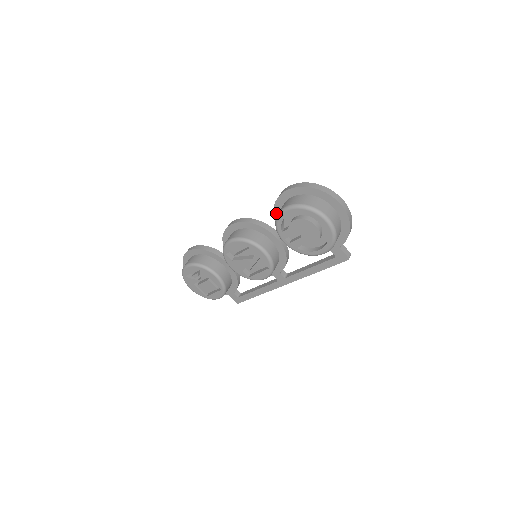
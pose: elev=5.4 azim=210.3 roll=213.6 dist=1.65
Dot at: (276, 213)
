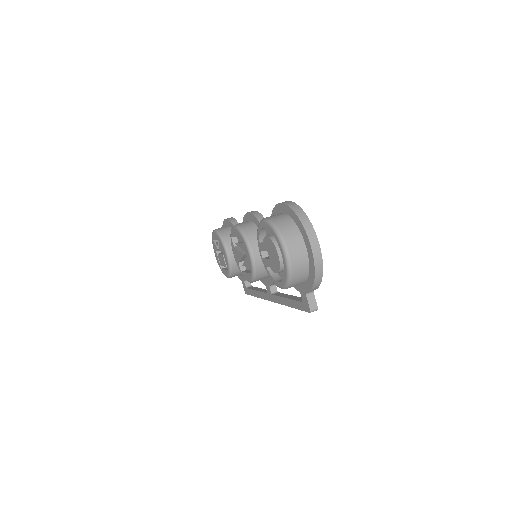
Dot at: occluded
